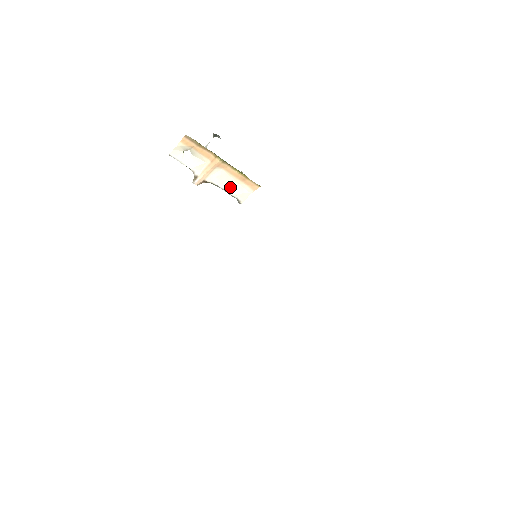
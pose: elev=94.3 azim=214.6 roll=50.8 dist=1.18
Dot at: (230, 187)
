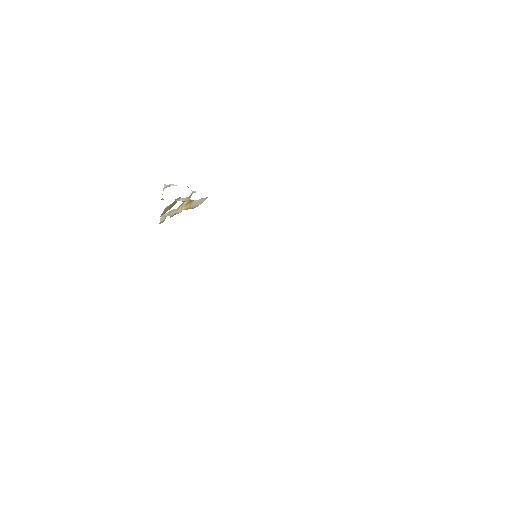
Dot at: occluded
